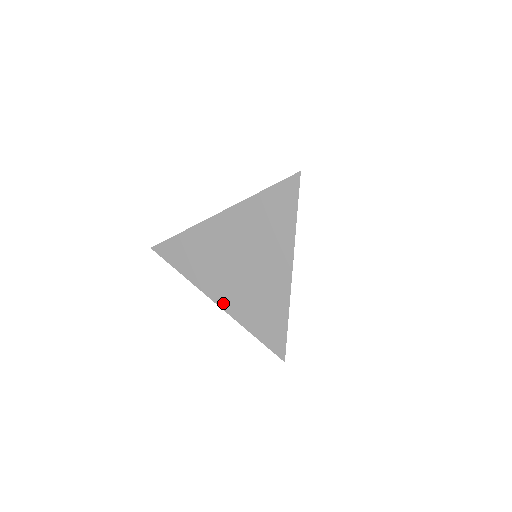
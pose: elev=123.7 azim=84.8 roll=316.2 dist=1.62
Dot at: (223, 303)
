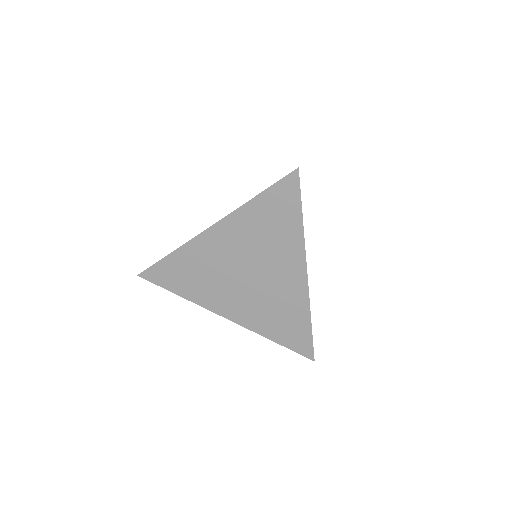
Dot at: (235, 317)
